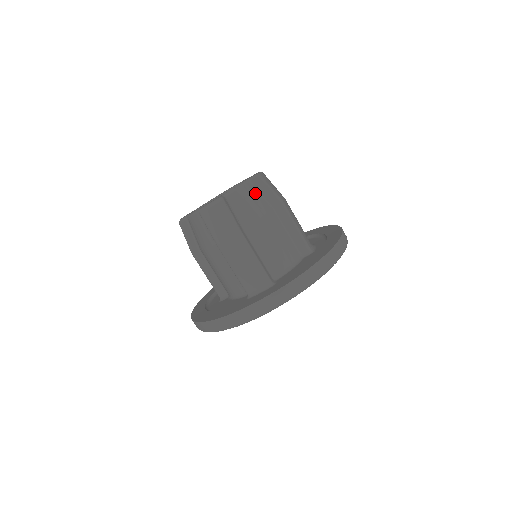
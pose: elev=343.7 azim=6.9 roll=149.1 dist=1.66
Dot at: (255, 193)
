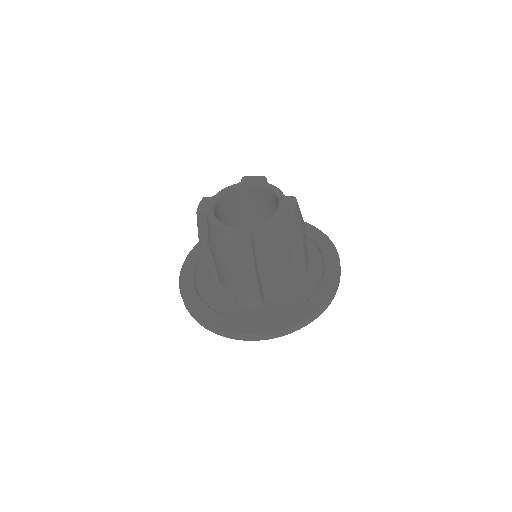
Dot at: (281, 228)
